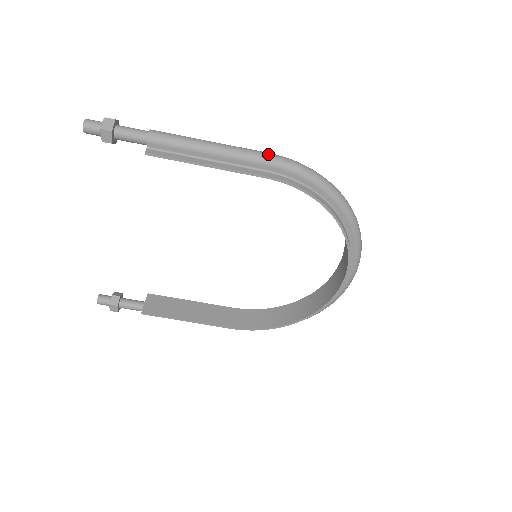
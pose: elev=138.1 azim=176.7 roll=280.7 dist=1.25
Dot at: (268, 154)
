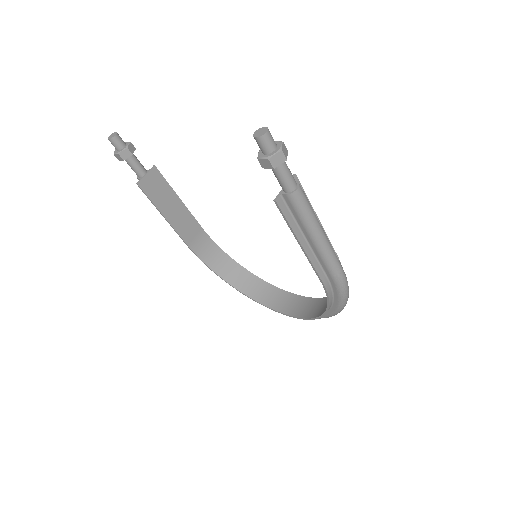
Dot at: (341, 271)
